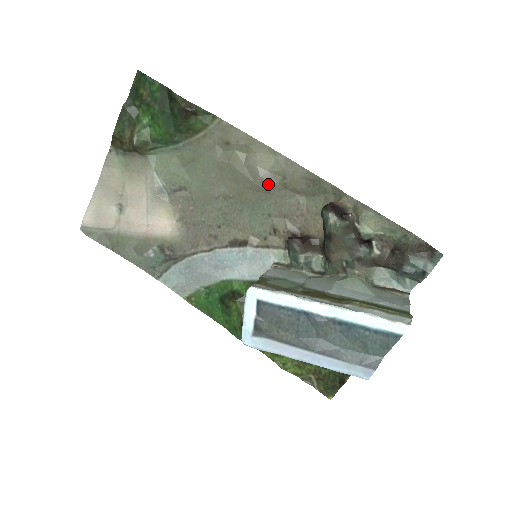
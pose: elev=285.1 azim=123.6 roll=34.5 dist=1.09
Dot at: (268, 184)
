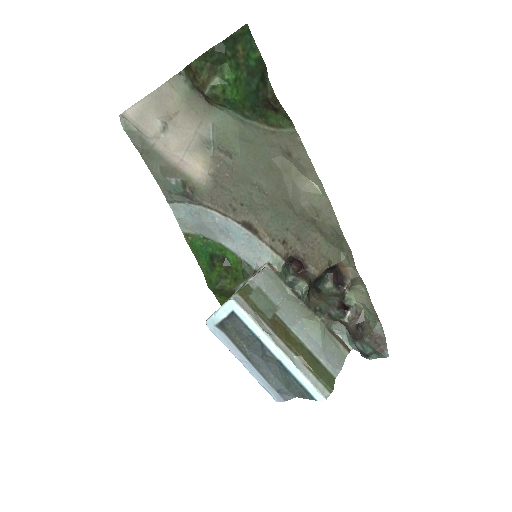
Dot at: (301, 210)
